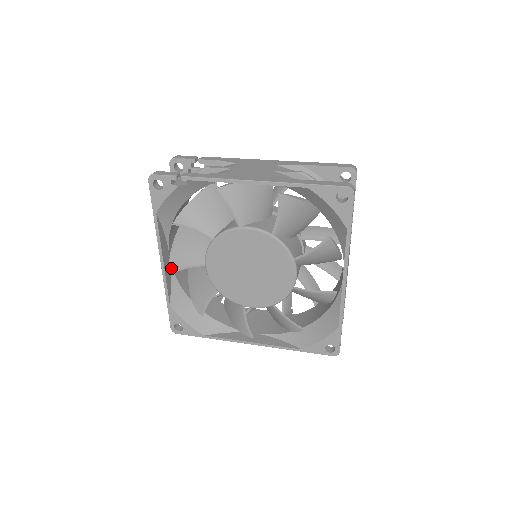
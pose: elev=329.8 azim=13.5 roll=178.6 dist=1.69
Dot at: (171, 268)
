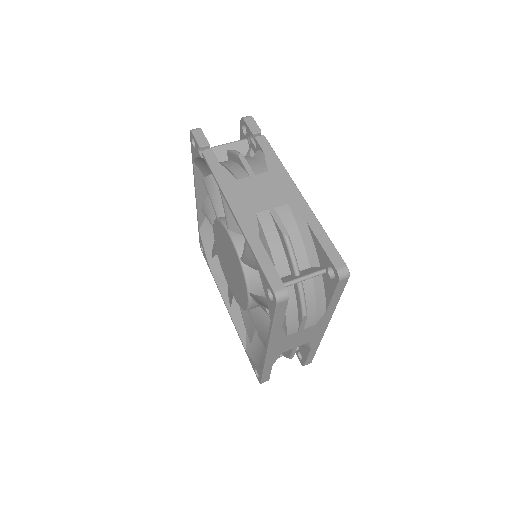
Dot at: (203, 207)
